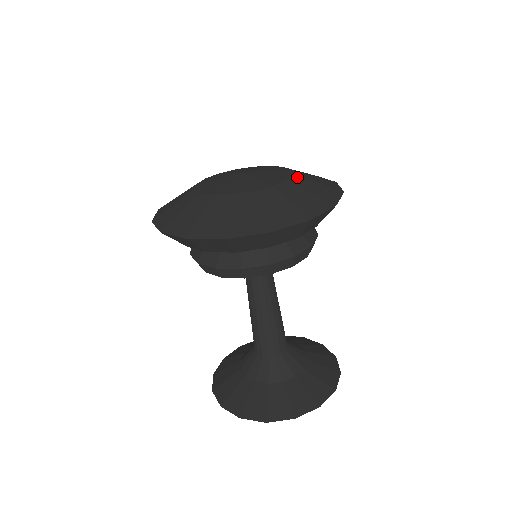
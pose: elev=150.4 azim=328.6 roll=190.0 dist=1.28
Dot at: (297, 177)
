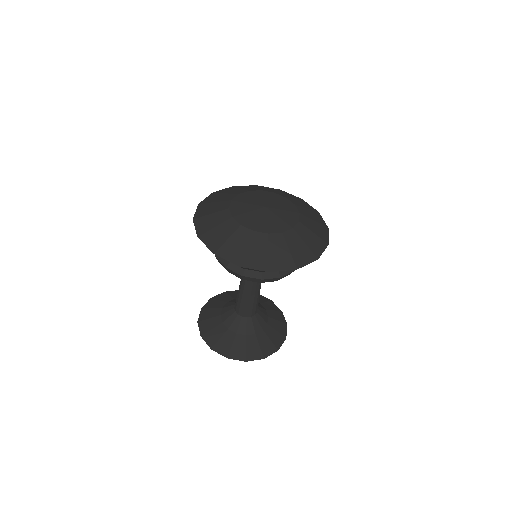
Dot at: (301, 225)
